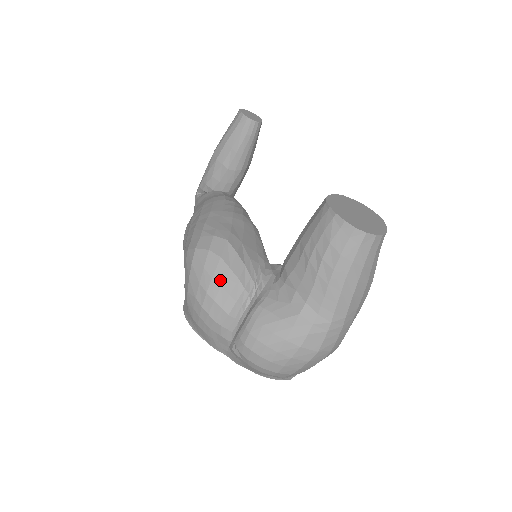
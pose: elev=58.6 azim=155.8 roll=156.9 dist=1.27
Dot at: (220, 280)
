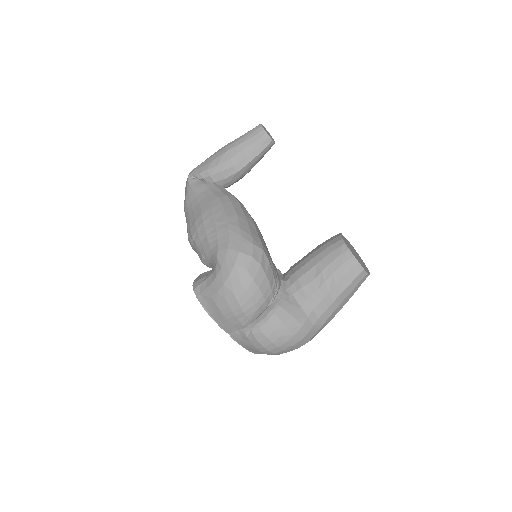
Dot at: (259, 283)
